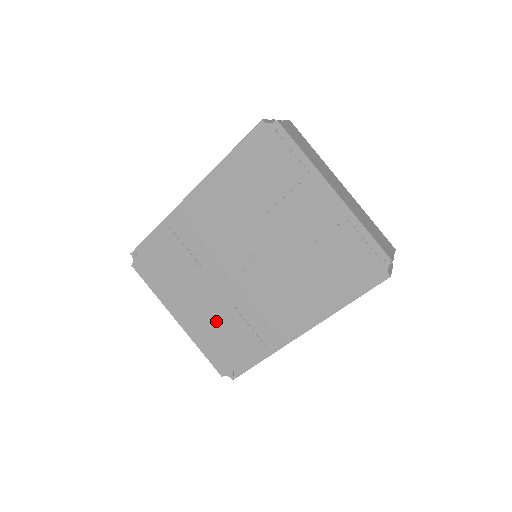
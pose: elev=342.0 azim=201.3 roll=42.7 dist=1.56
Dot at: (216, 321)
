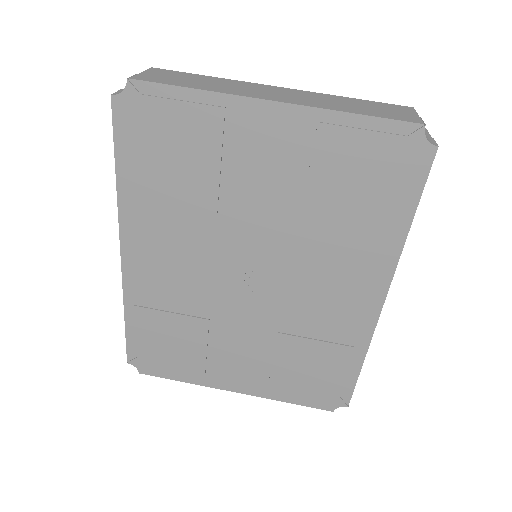
Dot at: (275, 362)
